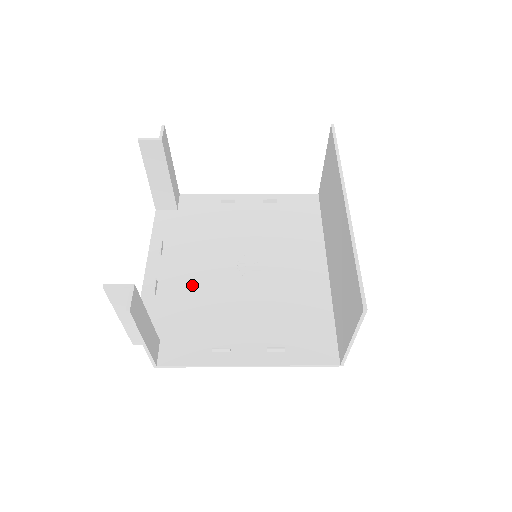
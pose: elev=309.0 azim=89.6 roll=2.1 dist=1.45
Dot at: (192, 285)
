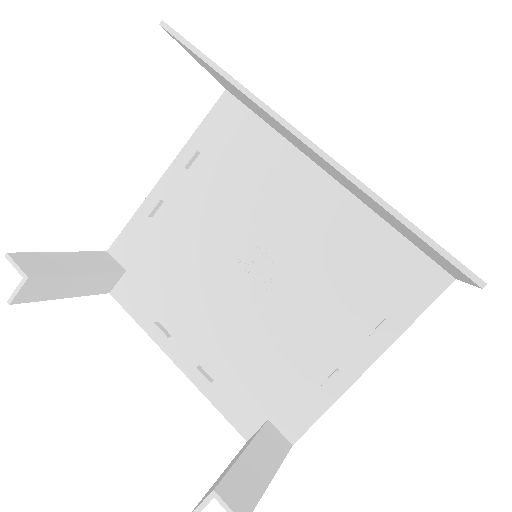
Dot at: (231, 338)
